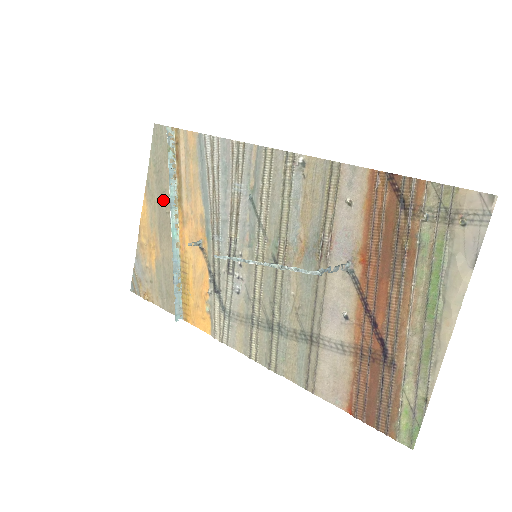
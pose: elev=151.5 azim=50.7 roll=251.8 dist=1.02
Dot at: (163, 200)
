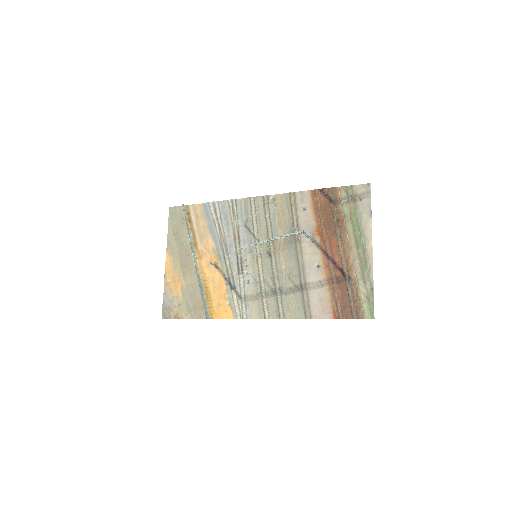
Dot at: (182, 249)
